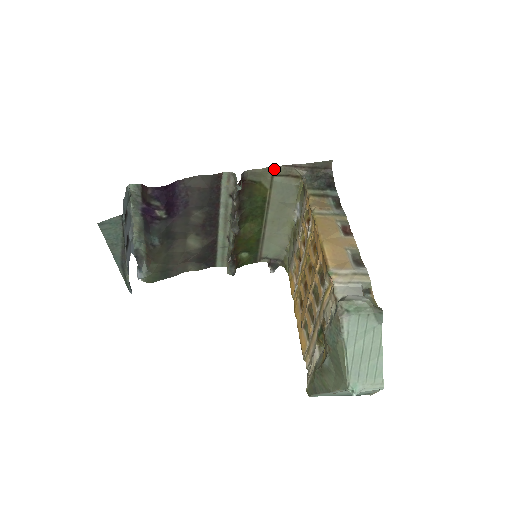
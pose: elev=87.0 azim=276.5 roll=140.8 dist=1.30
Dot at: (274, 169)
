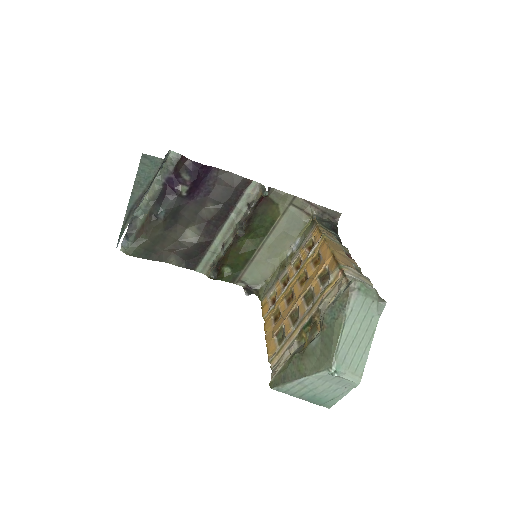
Dot at: (294, 198)
